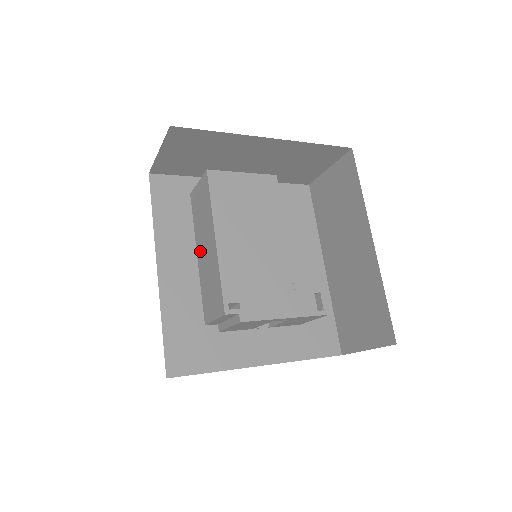
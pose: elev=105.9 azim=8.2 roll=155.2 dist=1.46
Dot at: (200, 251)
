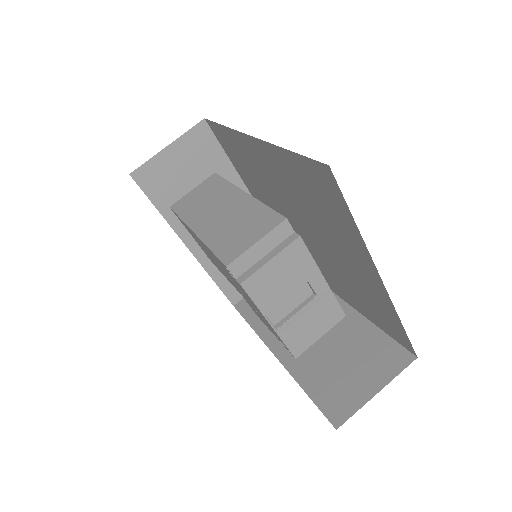
Dot at: (203, 222)
